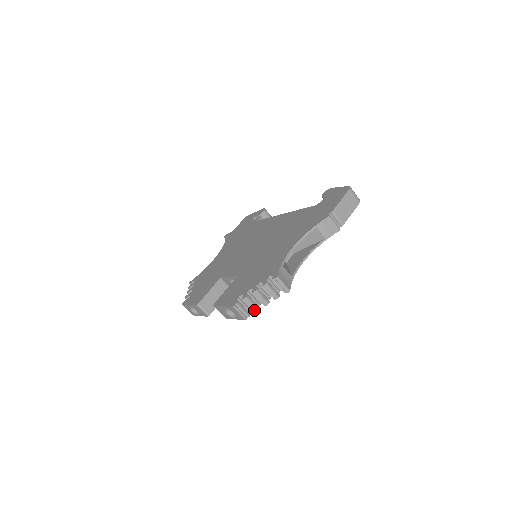
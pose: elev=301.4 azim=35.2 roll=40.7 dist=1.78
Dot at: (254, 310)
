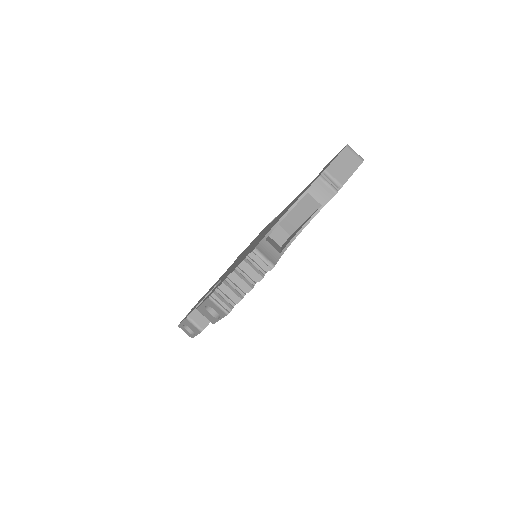
Dot at: (236, 300)
